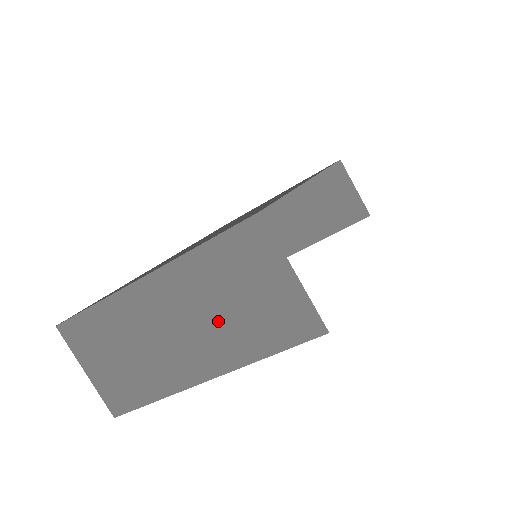
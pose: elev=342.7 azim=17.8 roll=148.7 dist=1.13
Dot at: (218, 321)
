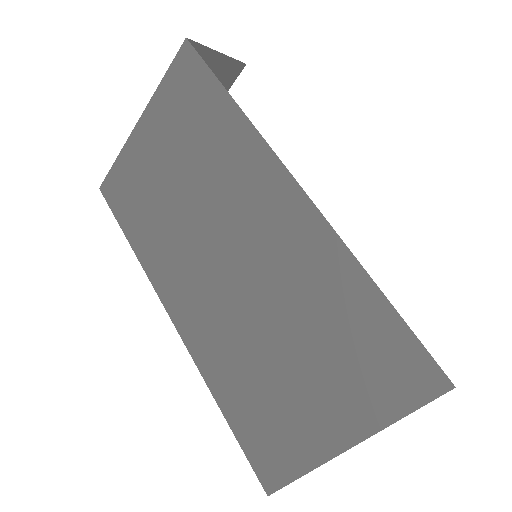
Dot at: occluded
